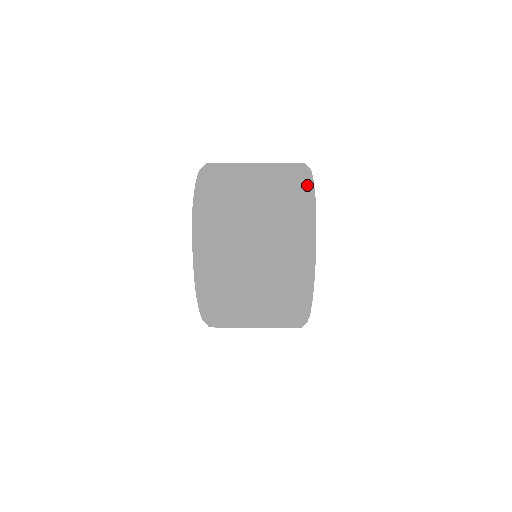
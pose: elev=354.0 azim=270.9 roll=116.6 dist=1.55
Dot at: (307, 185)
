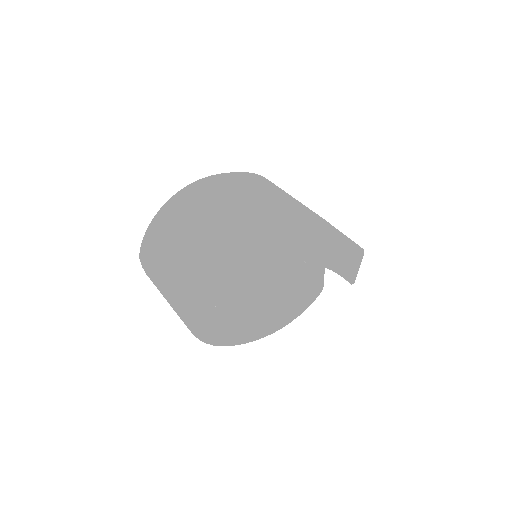
Dot at: (188, 290)
